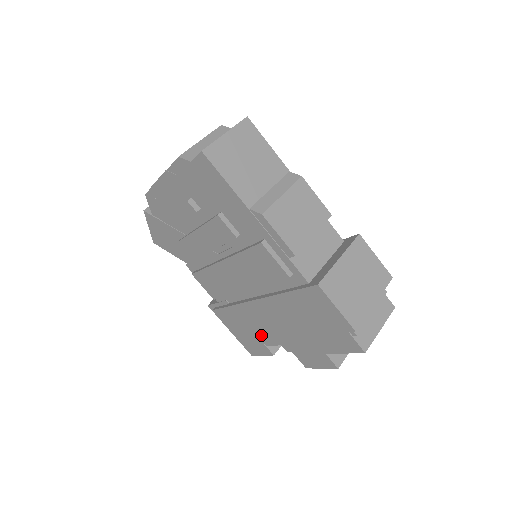
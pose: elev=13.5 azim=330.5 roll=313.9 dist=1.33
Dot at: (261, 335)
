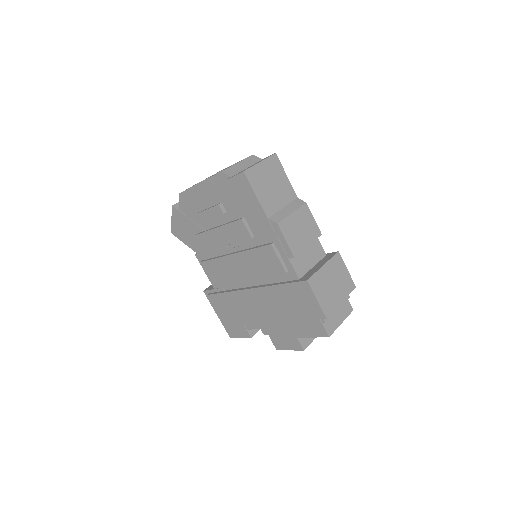
Dot at: (246, 319)
